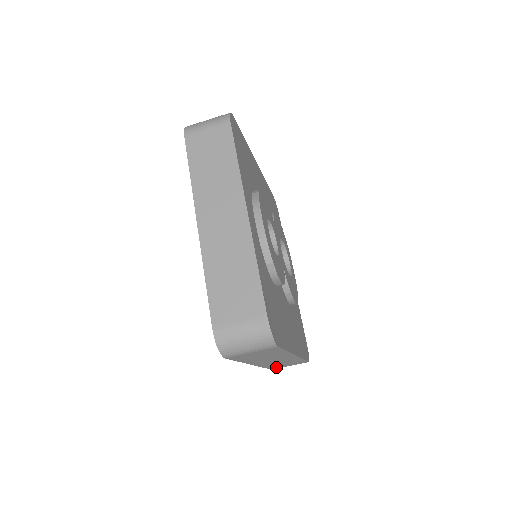
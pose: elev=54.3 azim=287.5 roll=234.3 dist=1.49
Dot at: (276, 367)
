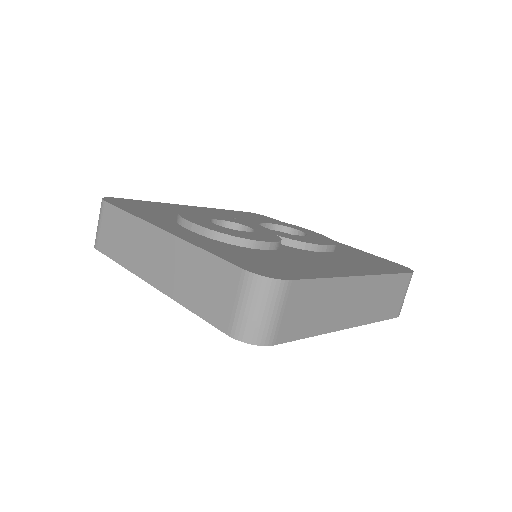
Dot at: (392, 310)
